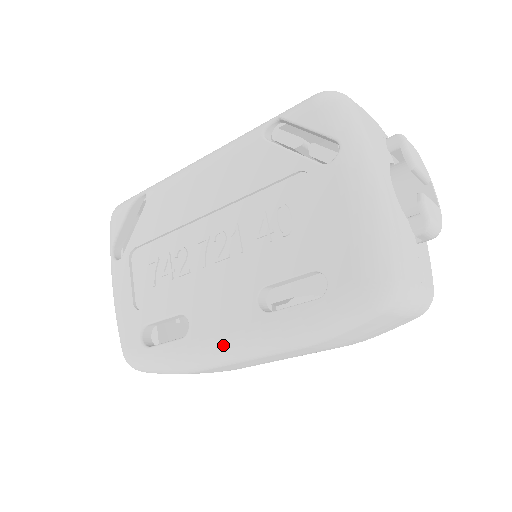
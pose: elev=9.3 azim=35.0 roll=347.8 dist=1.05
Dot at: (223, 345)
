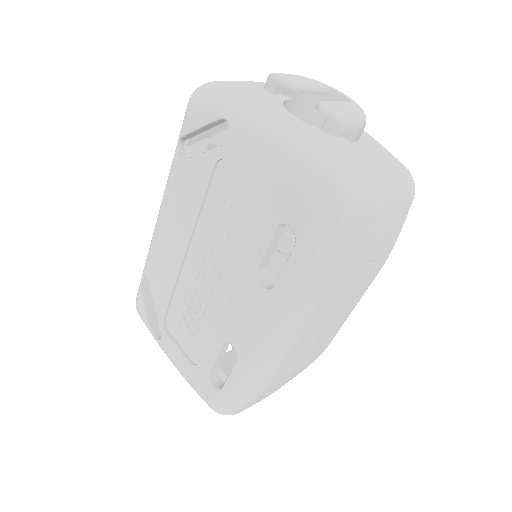
Dot at: (264, 342)
